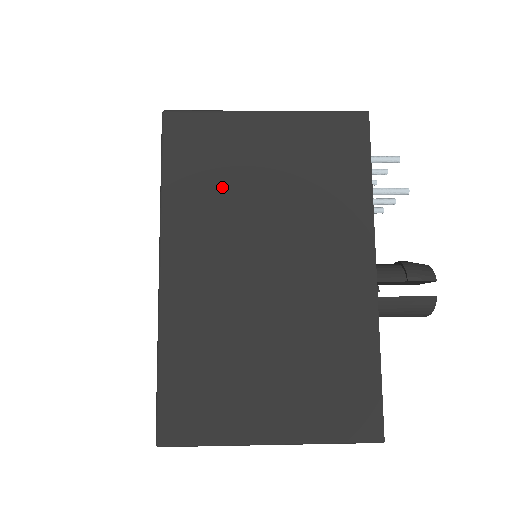
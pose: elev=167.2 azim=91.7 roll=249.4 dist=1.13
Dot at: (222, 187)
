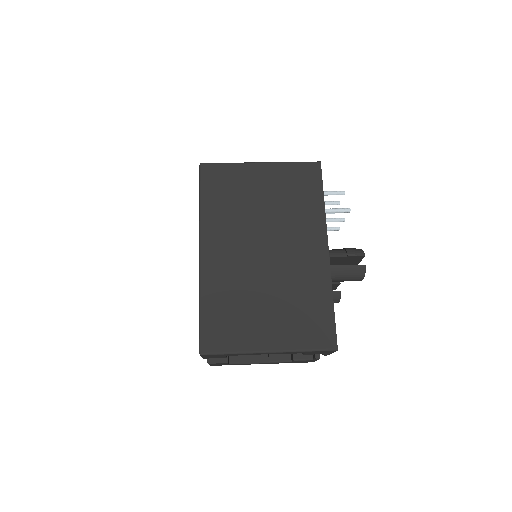
Dot at: (236, 205)
